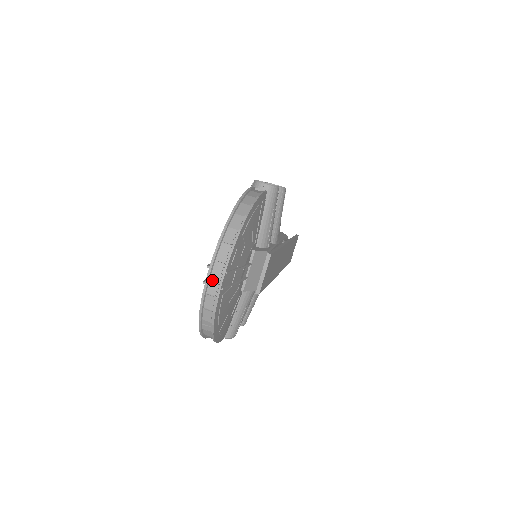
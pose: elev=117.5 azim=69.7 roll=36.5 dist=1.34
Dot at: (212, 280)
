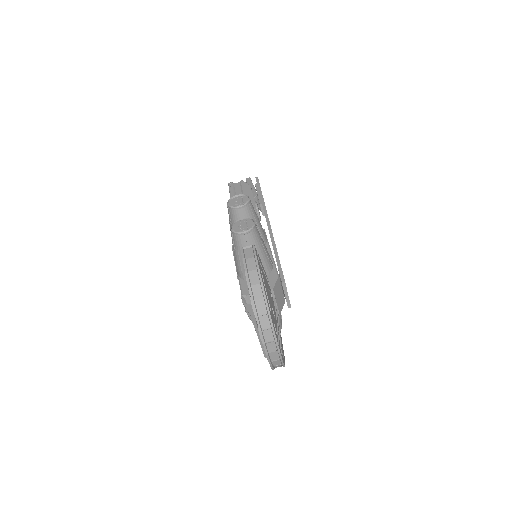
Dot at: (271, 354)
